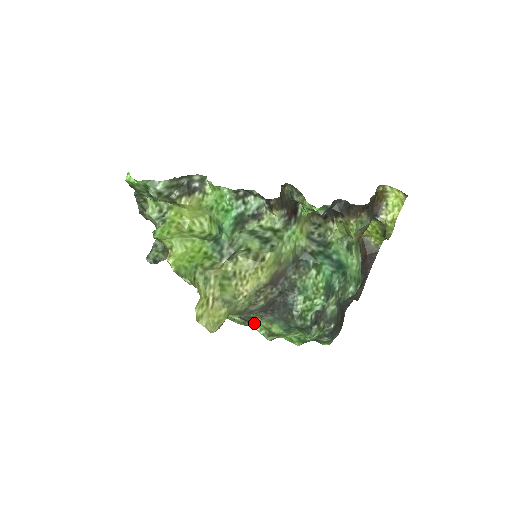
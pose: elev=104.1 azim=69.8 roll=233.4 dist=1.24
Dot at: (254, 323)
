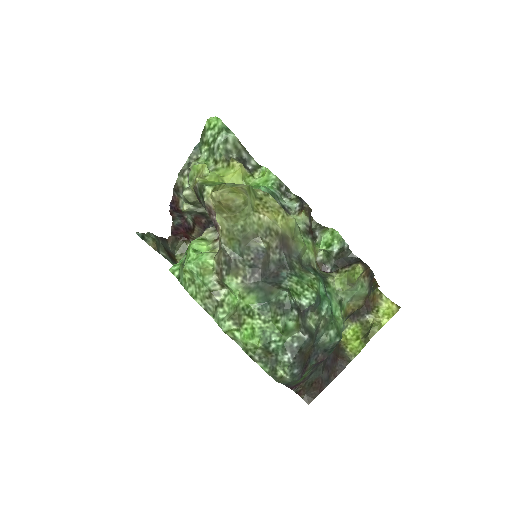
Dot at: (232, 281)
